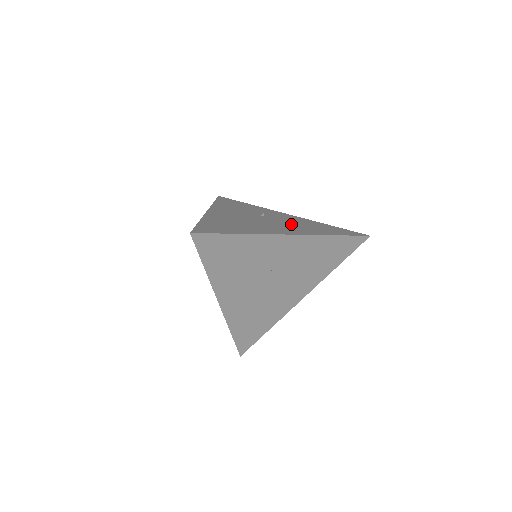
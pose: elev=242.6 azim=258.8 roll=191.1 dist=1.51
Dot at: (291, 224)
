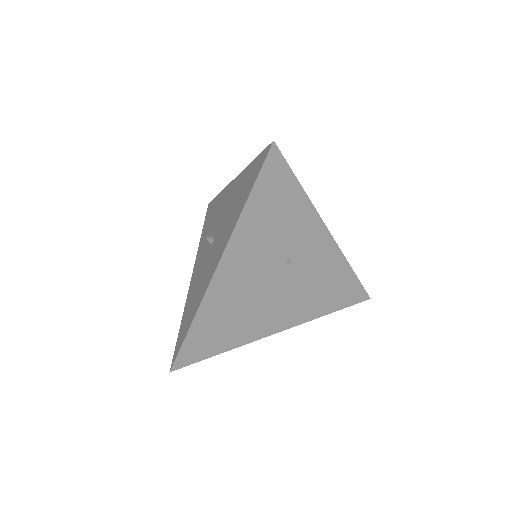
Dot at: occluded
